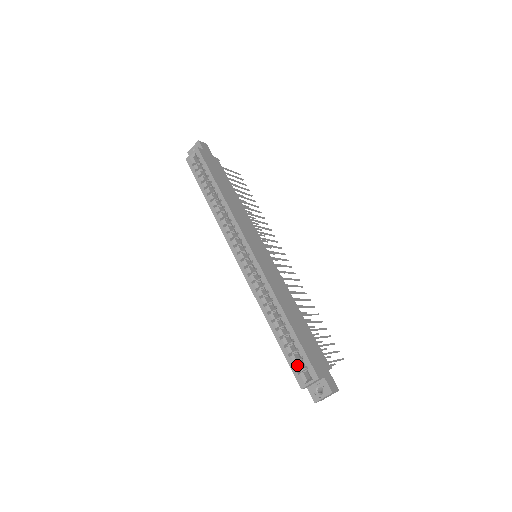
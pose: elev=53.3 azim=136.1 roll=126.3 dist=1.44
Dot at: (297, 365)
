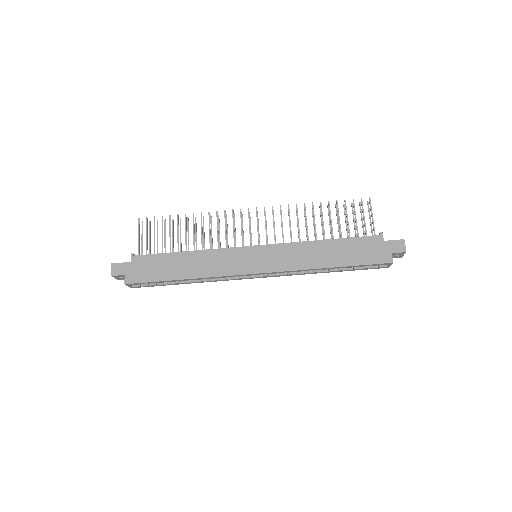
Dot at: (371, 267)
